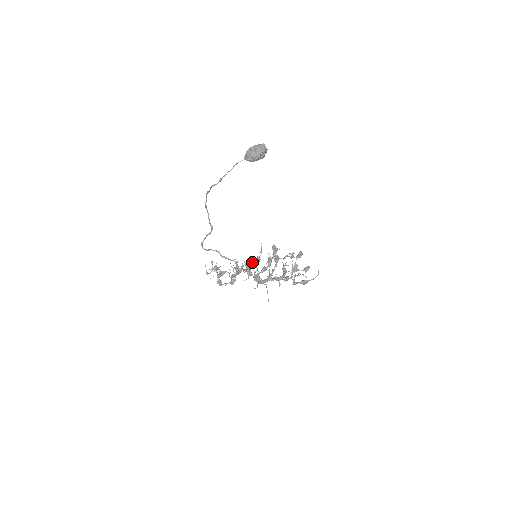
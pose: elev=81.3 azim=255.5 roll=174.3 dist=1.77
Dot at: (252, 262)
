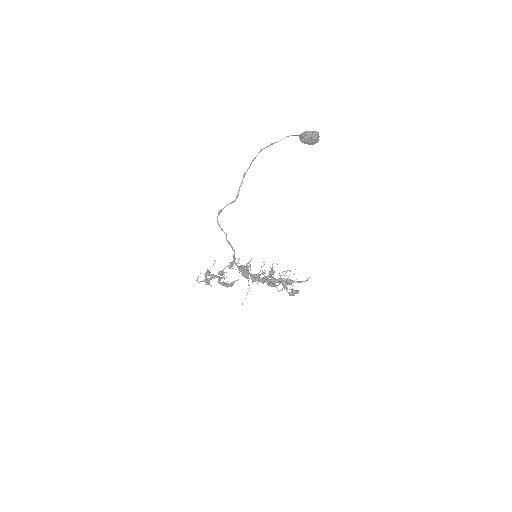
Dot at: occluded
